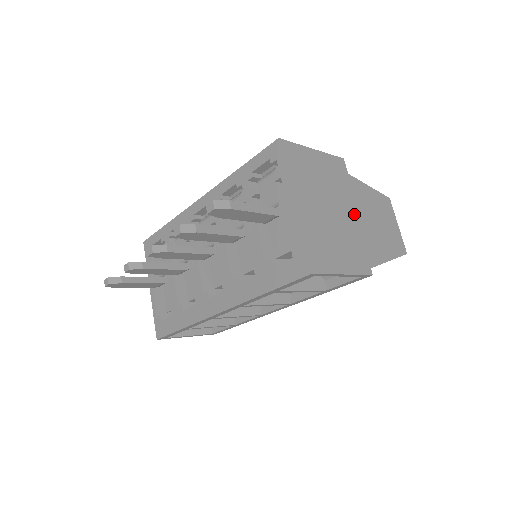
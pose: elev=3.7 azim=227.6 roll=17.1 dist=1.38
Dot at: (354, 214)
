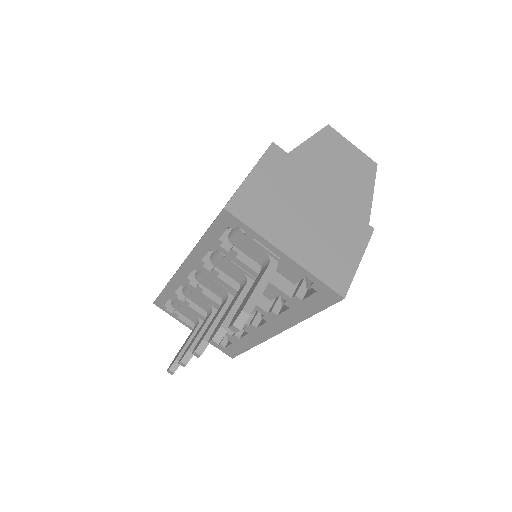
Dot at: (322, 190)
